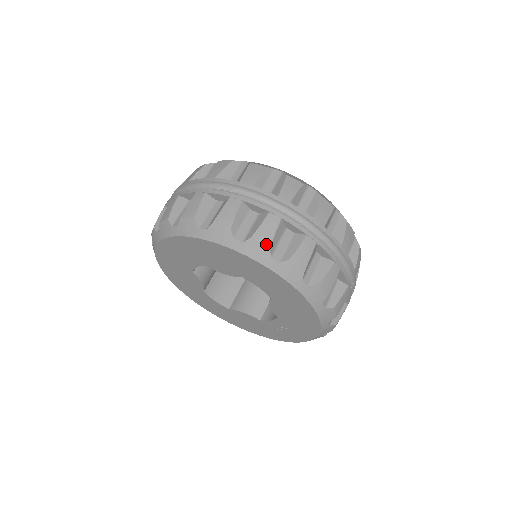
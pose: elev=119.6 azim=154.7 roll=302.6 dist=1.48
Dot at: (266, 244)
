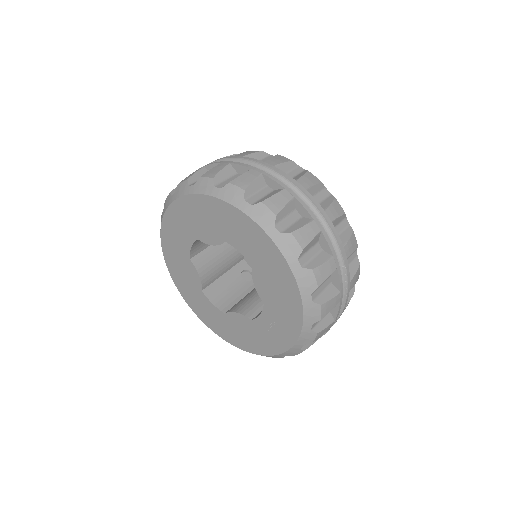
Dot at: (241, 188)
